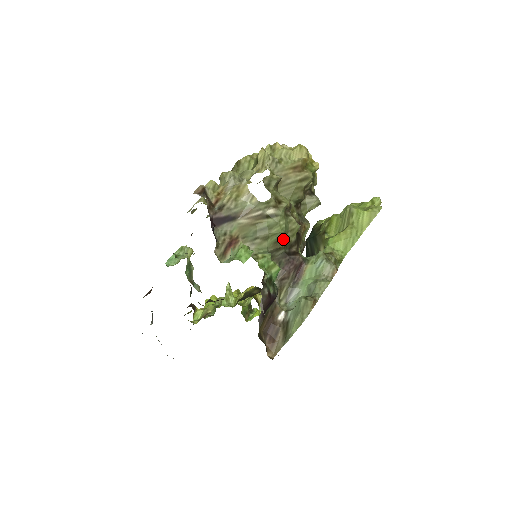
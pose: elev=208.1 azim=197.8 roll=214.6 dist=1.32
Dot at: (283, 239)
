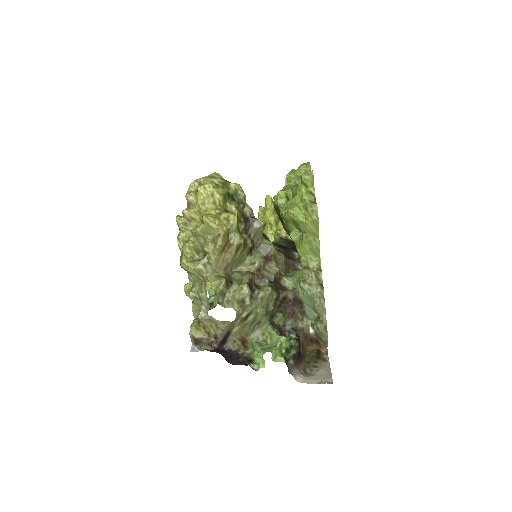
Dot at: (269, 307)
